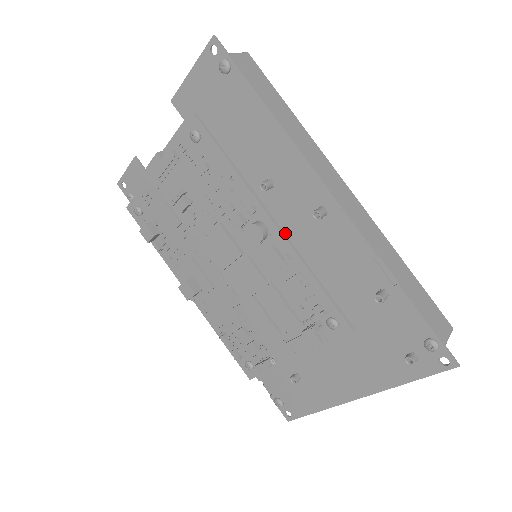
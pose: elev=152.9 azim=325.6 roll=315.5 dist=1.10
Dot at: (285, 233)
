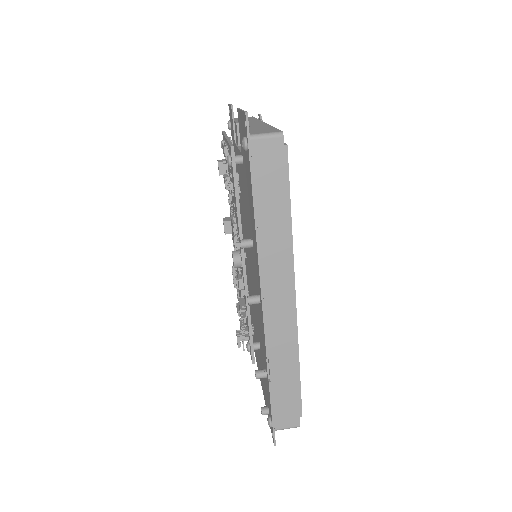
Dot at: (254, 275)
